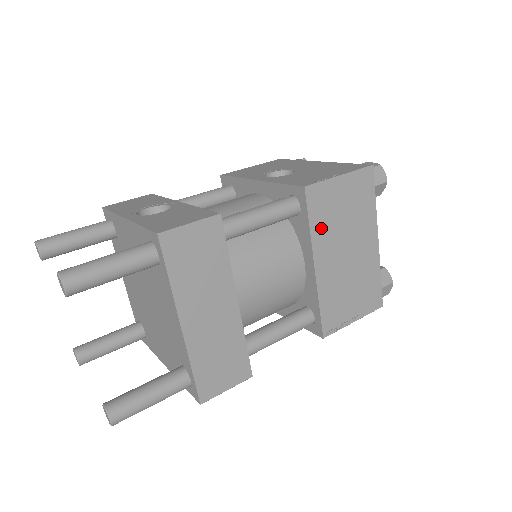
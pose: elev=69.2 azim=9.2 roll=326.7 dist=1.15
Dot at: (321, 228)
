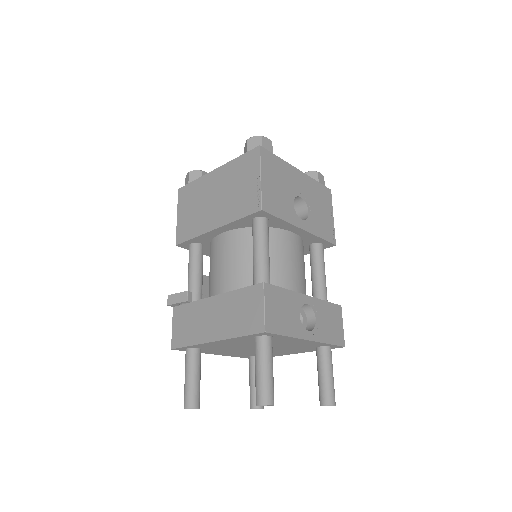
Dot at: occluded
